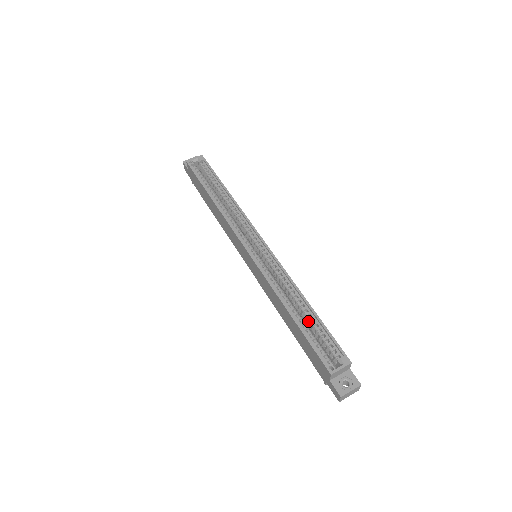
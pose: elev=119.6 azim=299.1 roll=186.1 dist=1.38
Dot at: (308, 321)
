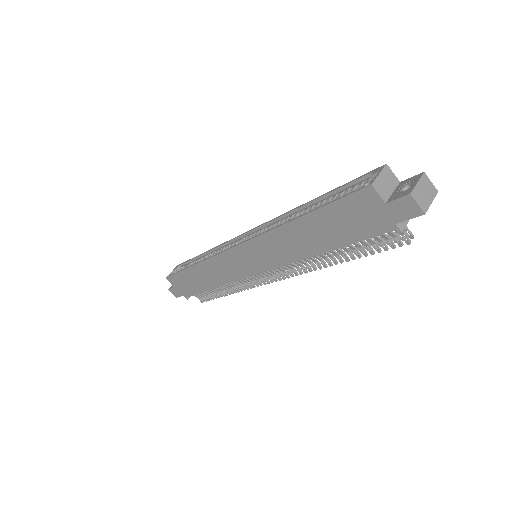
Dot at: occluded
